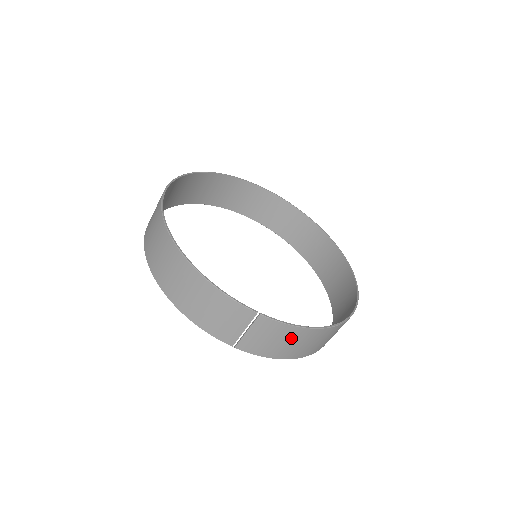
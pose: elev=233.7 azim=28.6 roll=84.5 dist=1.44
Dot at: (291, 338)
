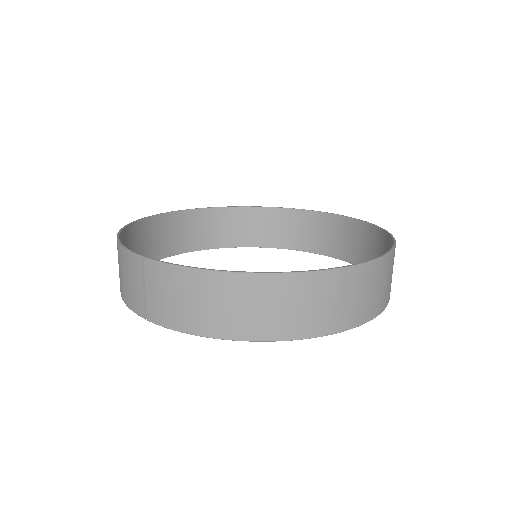
Dot at: (191, 291)
